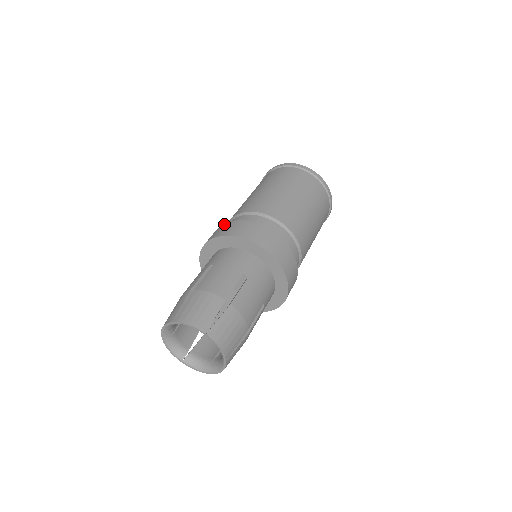
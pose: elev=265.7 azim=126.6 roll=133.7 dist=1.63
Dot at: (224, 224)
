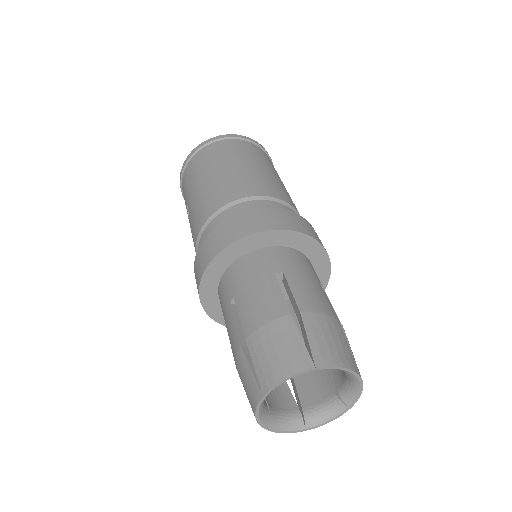
Dot at: (197, 252)
